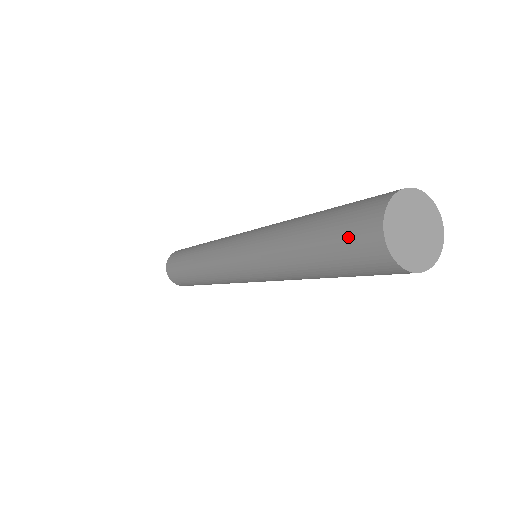
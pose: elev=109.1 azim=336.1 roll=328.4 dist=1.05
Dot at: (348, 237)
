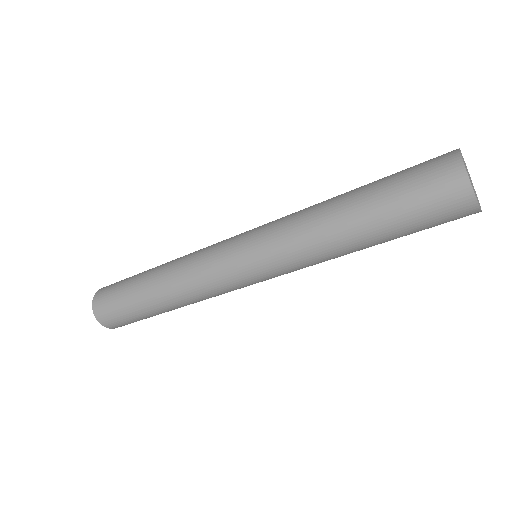
Dot at: (435, 214)
